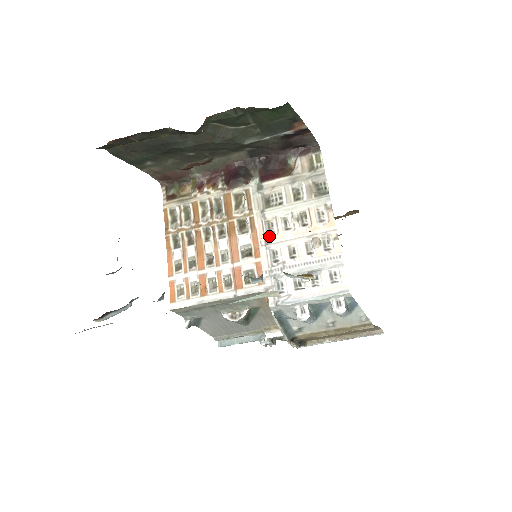
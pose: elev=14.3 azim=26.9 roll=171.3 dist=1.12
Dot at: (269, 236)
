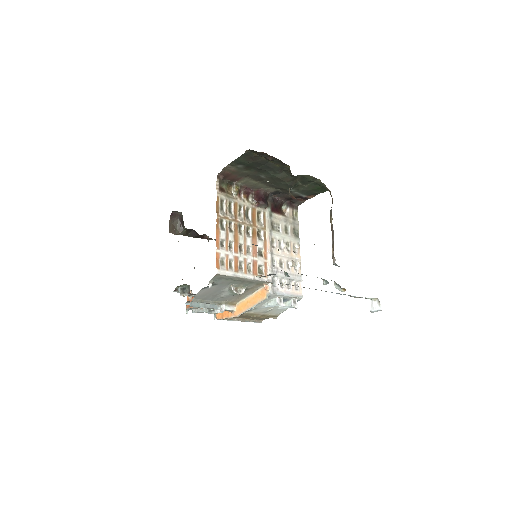
Dot at: (272, 248)
